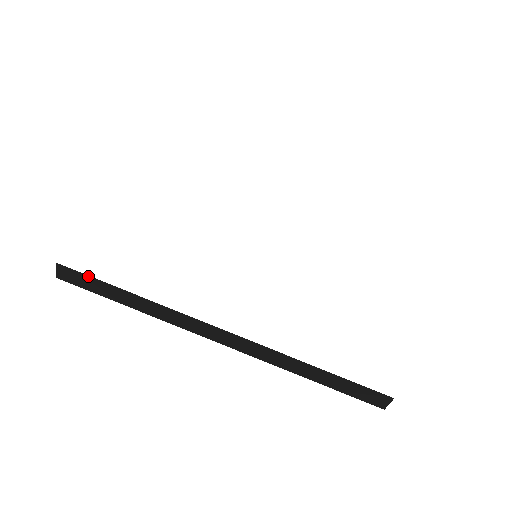
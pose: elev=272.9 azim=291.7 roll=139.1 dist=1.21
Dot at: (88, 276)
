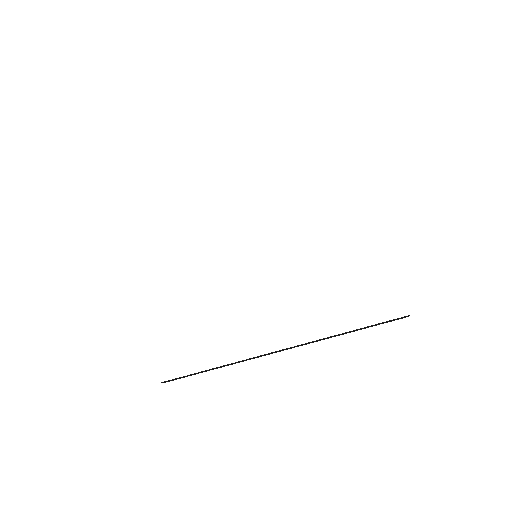
Dot at: (180, 377)
